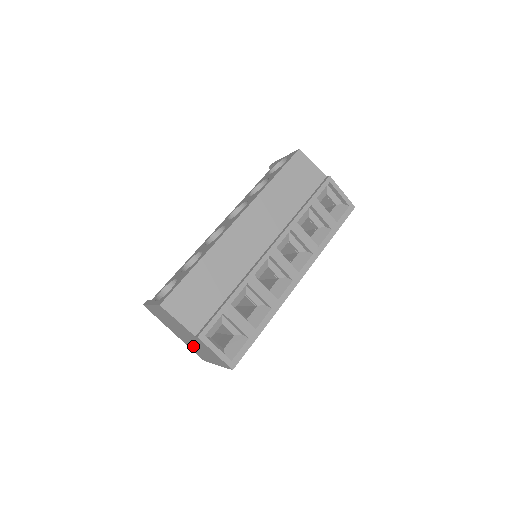
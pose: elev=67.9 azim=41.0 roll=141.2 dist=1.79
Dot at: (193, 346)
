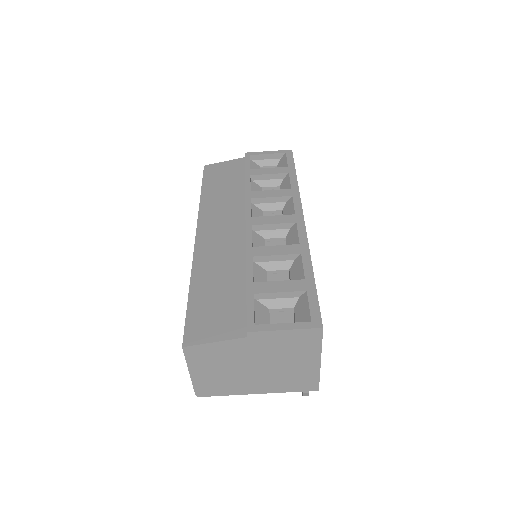
Dot at: (280, 376)
